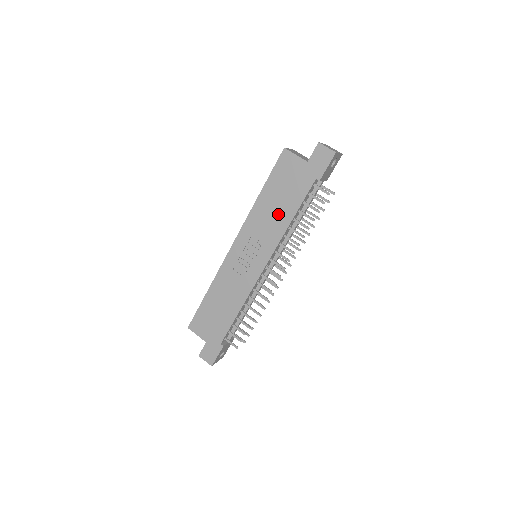
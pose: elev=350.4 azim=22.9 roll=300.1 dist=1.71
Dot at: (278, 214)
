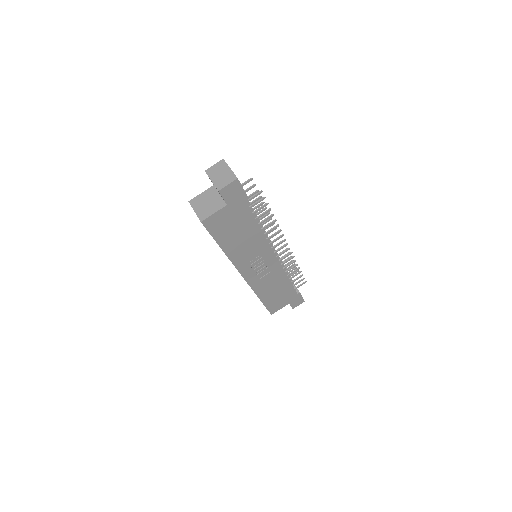
Dot at: (248, 239)
